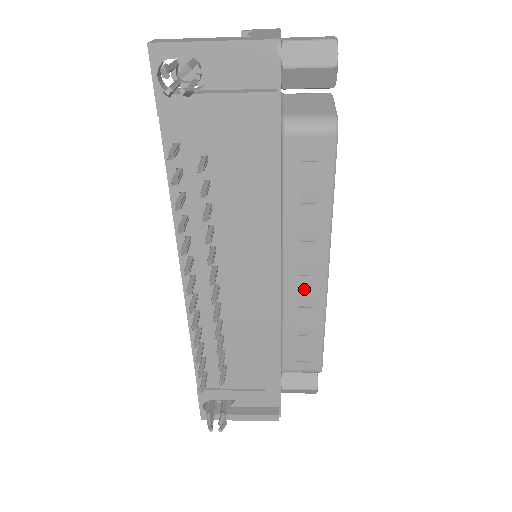
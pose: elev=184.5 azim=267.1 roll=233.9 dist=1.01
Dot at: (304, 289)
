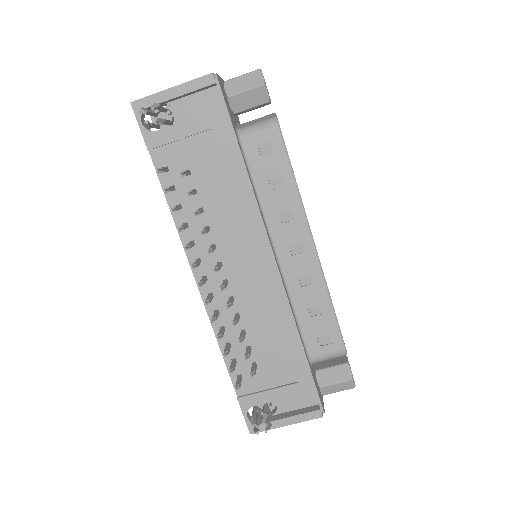
Dot at: (300, 267)
